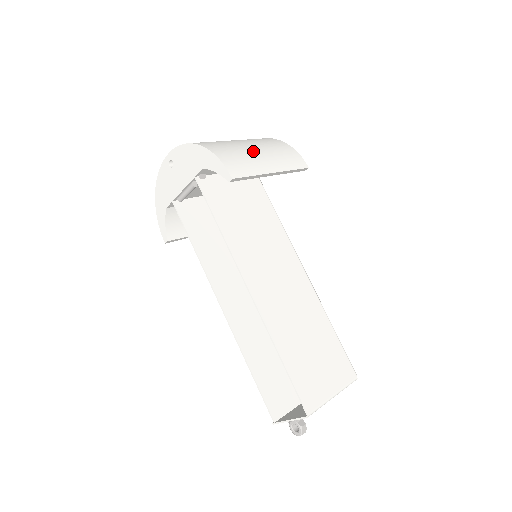
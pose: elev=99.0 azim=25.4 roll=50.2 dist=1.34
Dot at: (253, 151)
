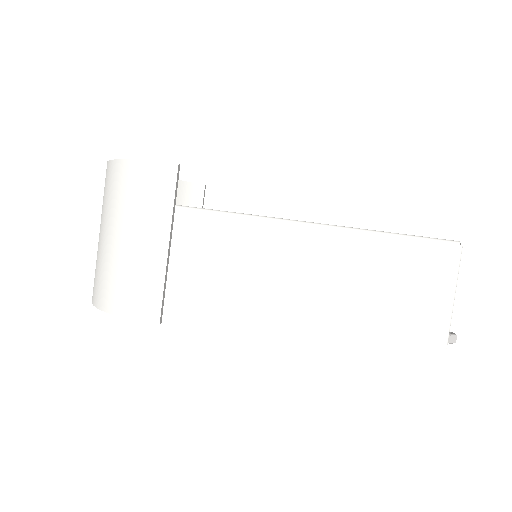
Dot at: (128, 247)
